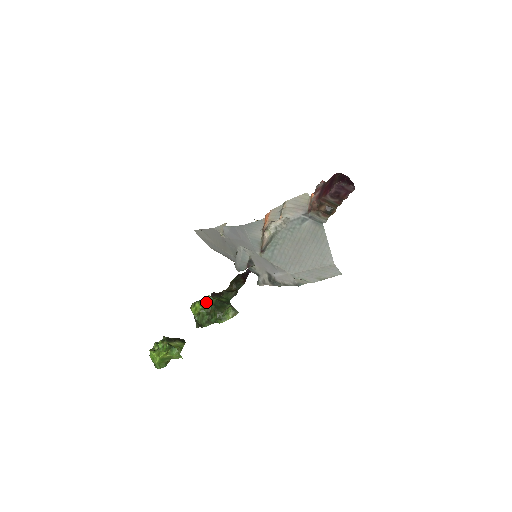
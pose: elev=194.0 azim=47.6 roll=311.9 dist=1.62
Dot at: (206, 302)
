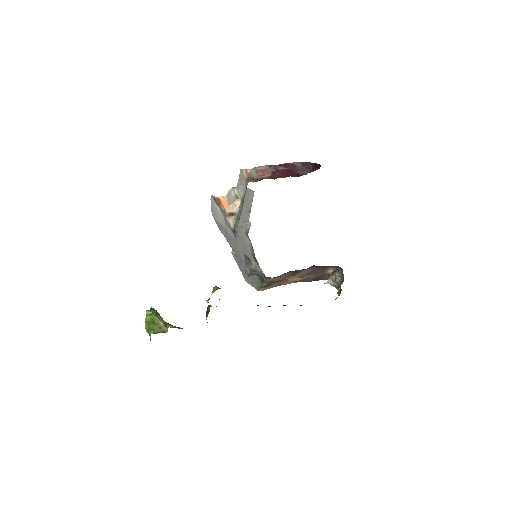
Dot at: occluded
